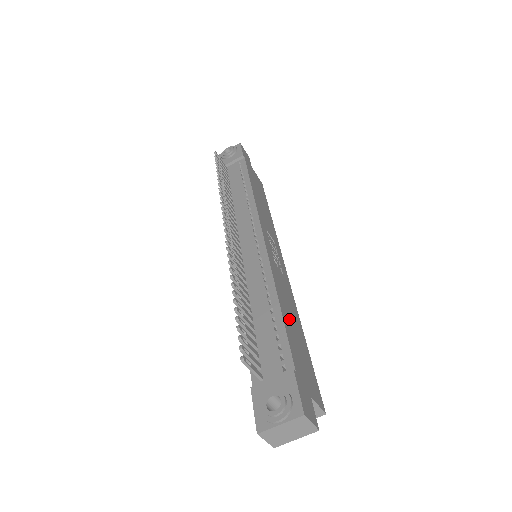
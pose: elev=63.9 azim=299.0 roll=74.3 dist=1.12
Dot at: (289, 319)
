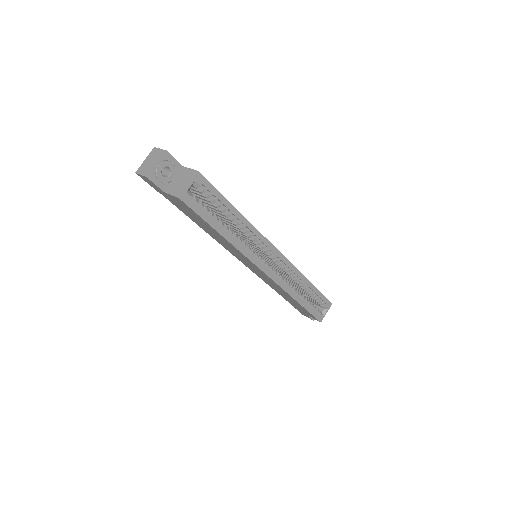
Dot at: occluded
